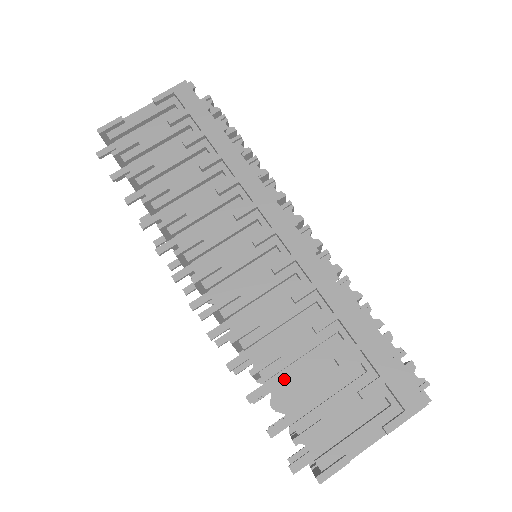
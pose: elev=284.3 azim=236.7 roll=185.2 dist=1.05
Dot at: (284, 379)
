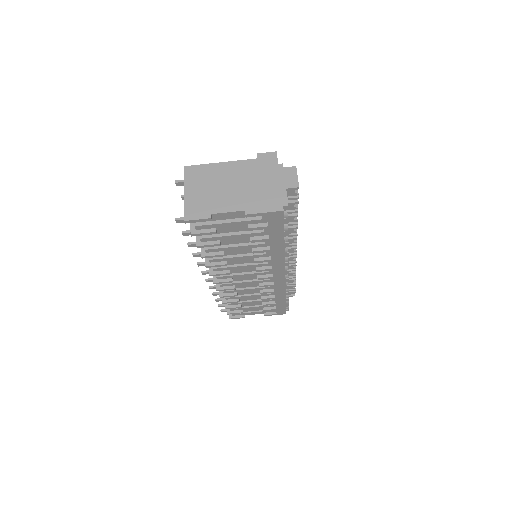
Dot at: occluded
